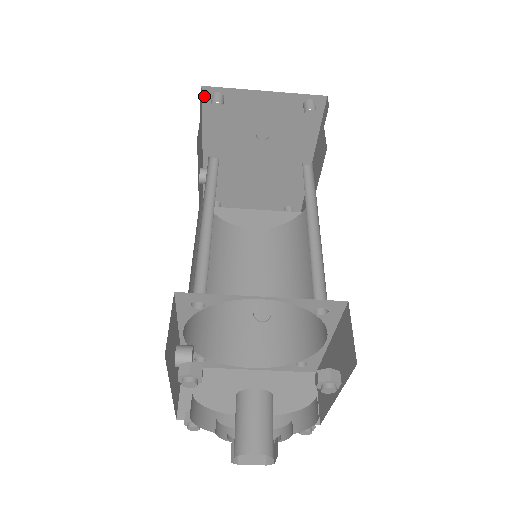
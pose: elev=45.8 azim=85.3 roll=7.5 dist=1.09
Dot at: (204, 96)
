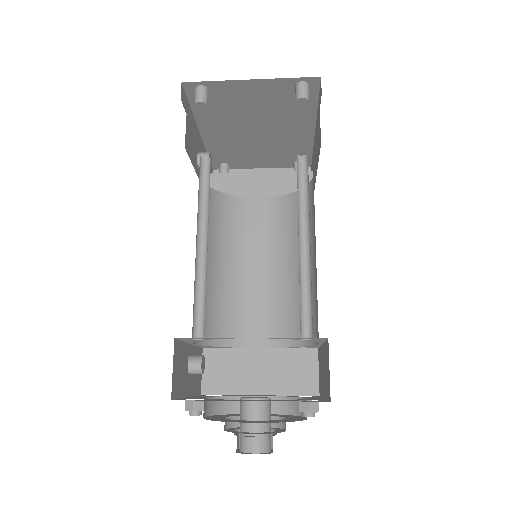
Dot at: (187, 90)
